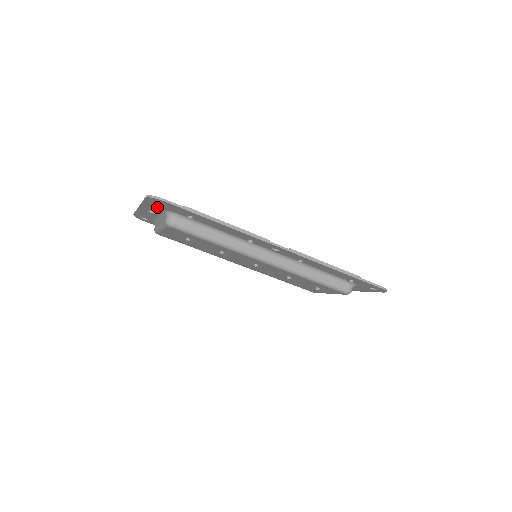
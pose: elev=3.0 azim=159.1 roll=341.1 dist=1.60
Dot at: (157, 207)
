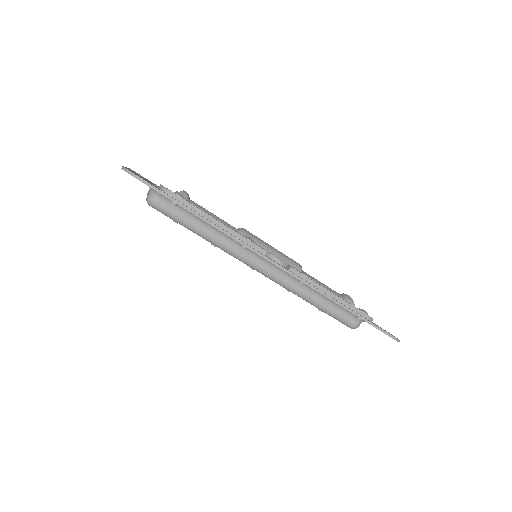
Dot at: occluded
